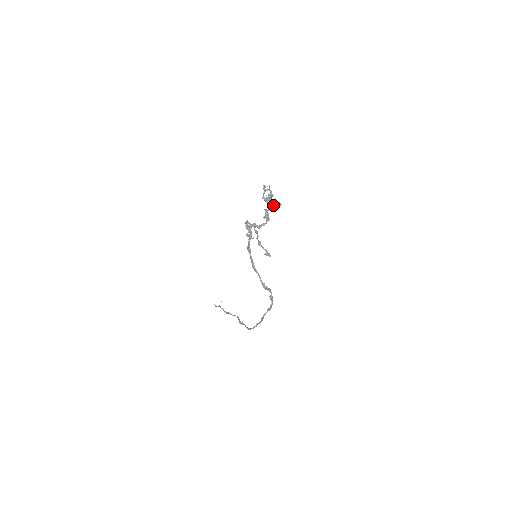
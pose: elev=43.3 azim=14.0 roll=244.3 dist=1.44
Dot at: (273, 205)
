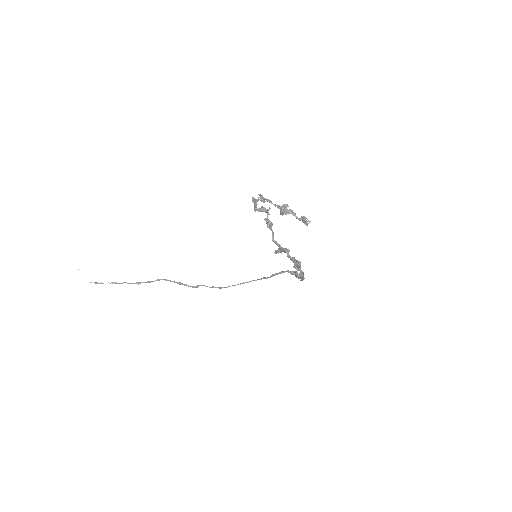
Dot at: (280, 213)
